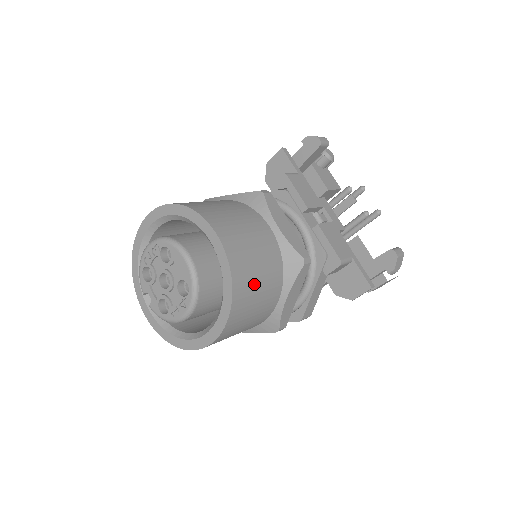
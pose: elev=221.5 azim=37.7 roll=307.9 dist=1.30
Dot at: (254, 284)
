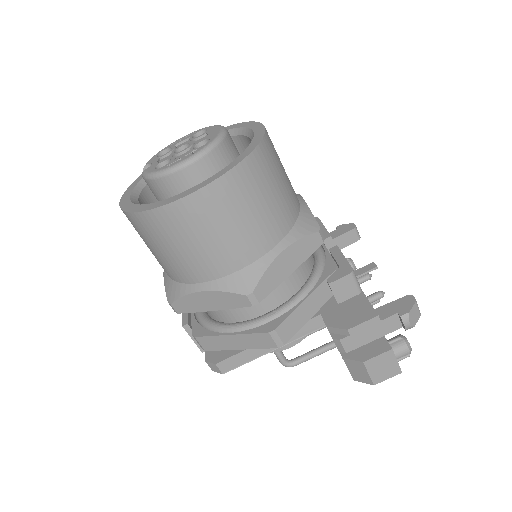
Dot at: (271, 181)
